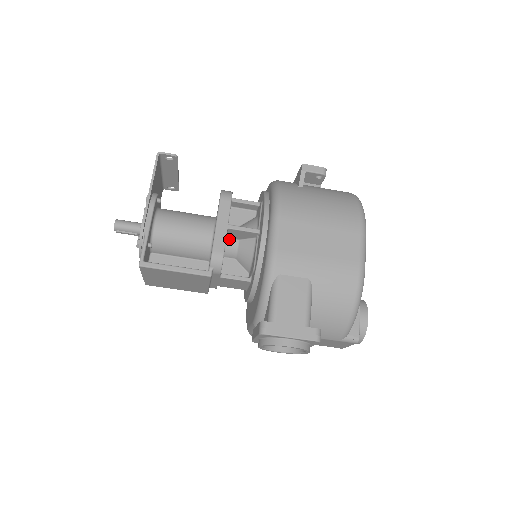
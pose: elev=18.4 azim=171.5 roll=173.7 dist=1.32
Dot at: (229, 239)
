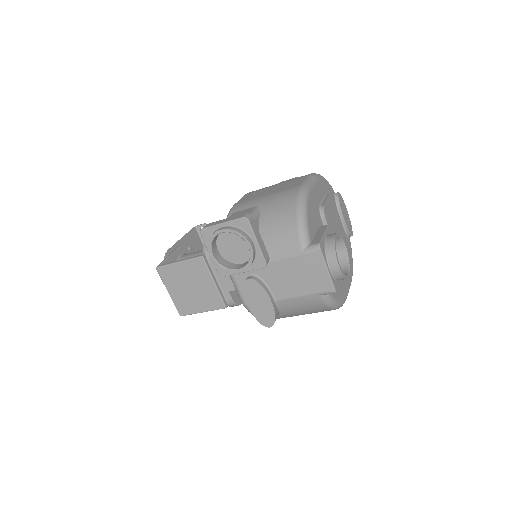
Dot at: occluded
